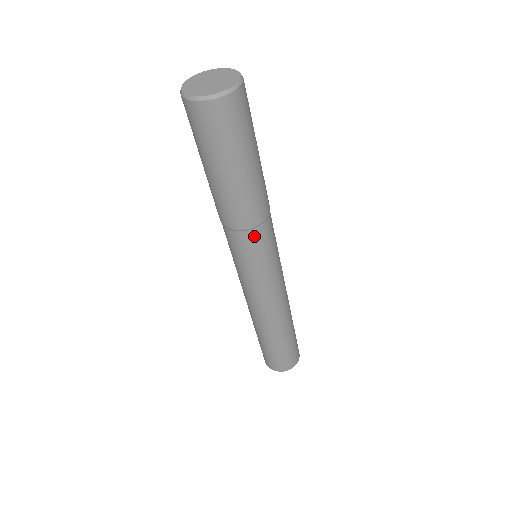
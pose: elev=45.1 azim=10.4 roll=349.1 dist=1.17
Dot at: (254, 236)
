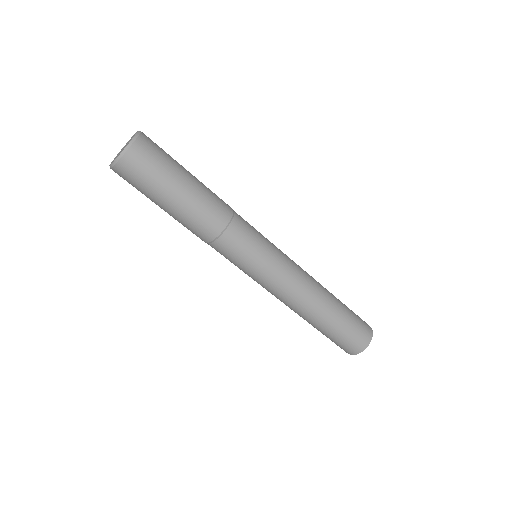
Dot at: (235, 231)
